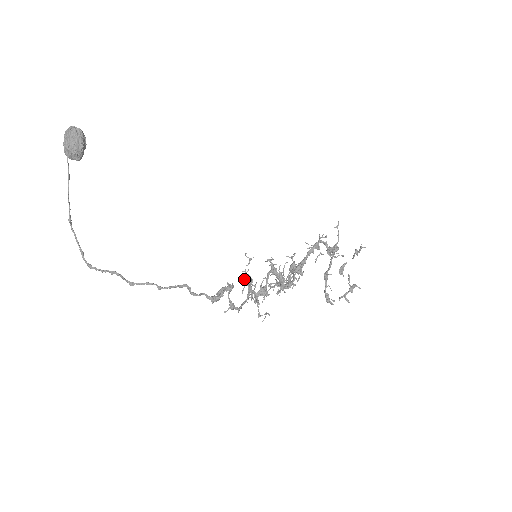
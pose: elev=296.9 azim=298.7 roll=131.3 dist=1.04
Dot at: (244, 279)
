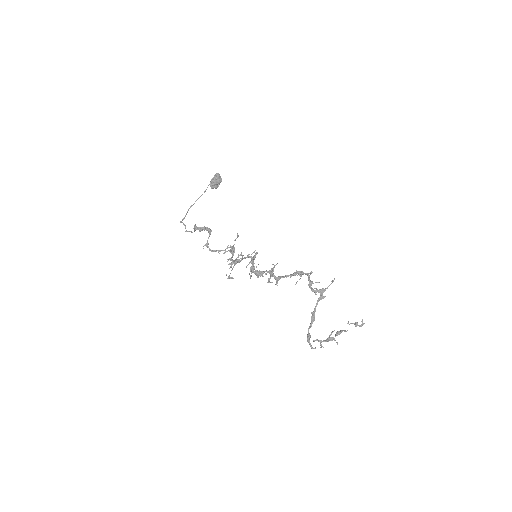
Dot at: occluded
